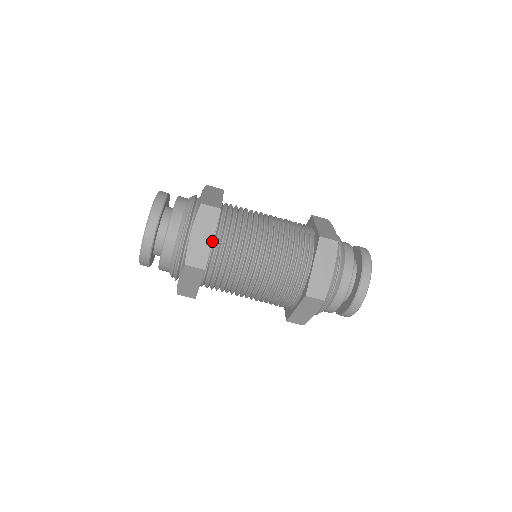
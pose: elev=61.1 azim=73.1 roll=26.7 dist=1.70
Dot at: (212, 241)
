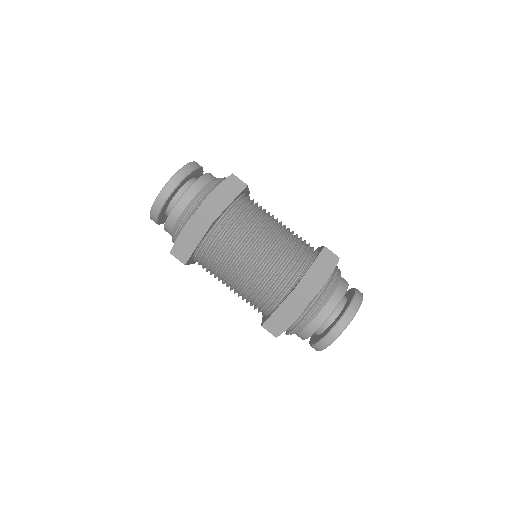
Dot at: (229, 204)
